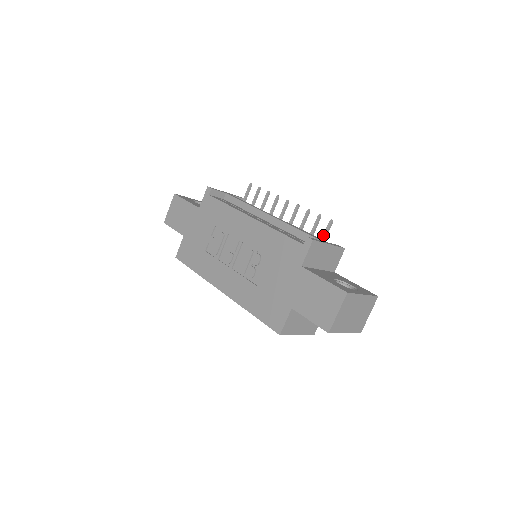
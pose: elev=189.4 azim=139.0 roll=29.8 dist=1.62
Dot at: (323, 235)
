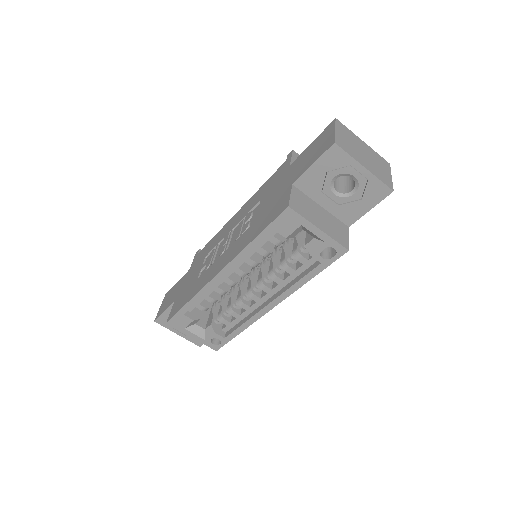
Dot at: occluded
